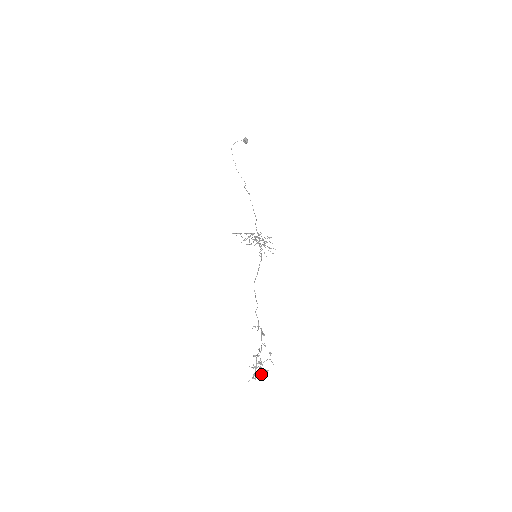
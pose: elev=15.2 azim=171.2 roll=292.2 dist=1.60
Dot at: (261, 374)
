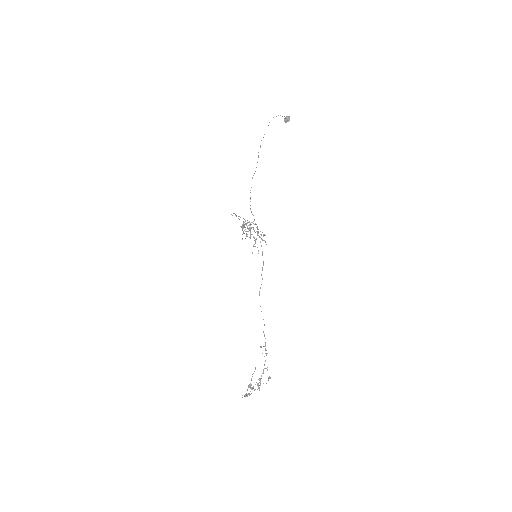
Dot at: occluded
